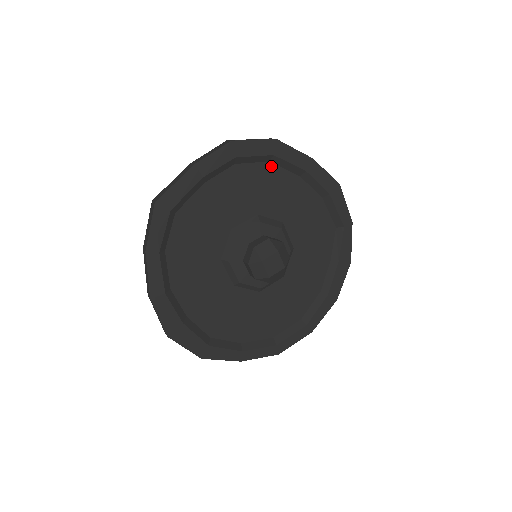
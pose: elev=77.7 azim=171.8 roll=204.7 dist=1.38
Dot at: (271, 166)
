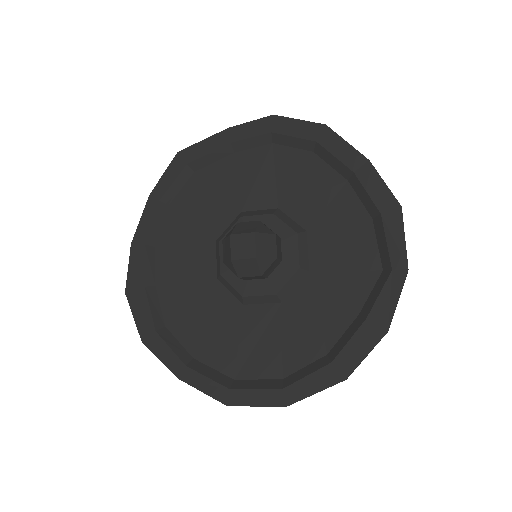
Dot at: (314, 158)
